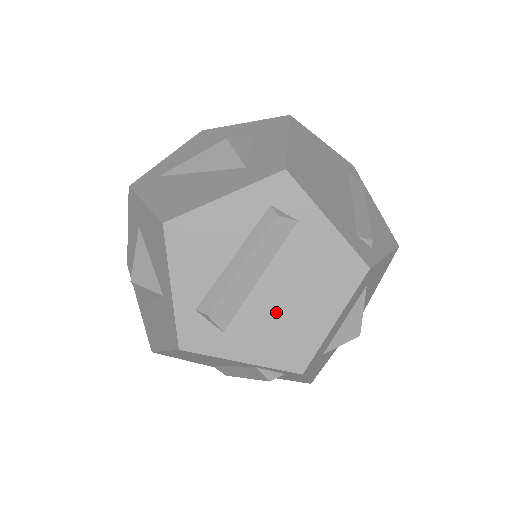
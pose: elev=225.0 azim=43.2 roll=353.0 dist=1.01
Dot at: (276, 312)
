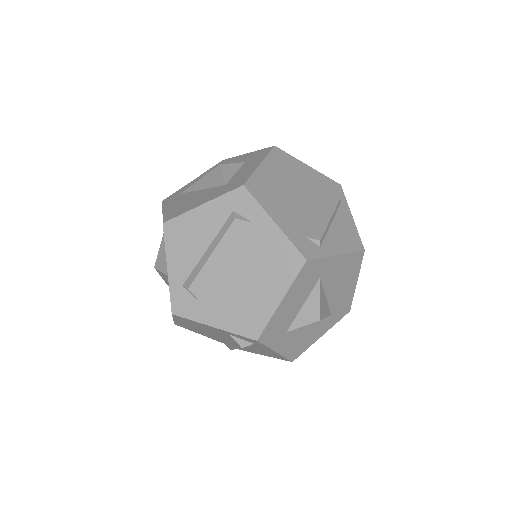
Dot at: (237, 291)
